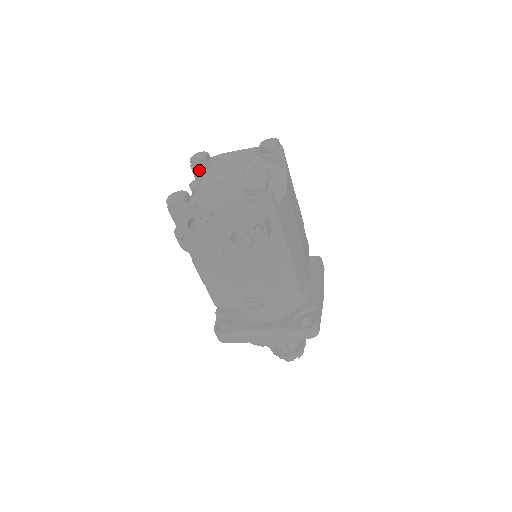
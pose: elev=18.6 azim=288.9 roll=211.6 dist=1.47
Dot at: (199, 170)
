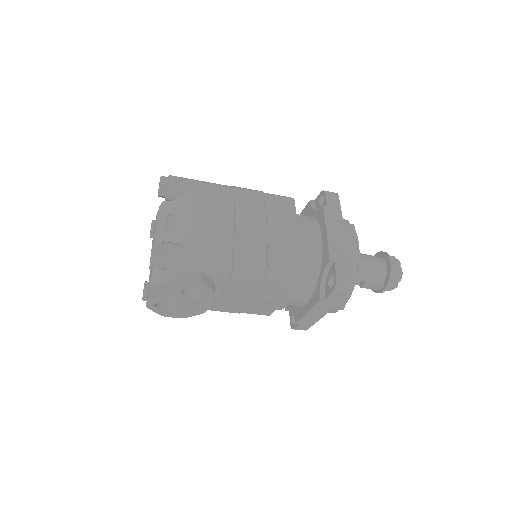
Dot at: occluded
